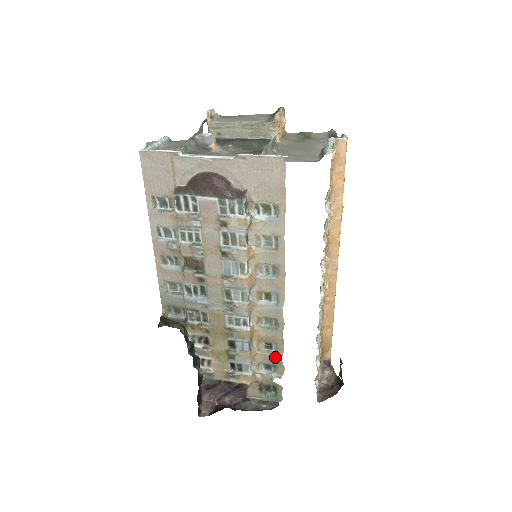
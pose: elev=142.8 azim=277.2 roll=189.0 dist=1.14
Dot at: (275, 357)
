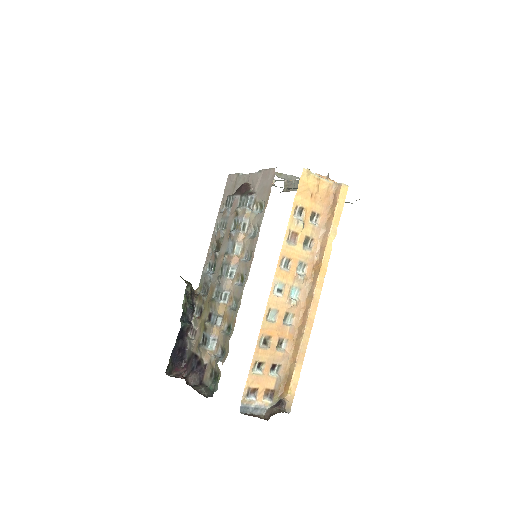
Dot at: (227, 338)
